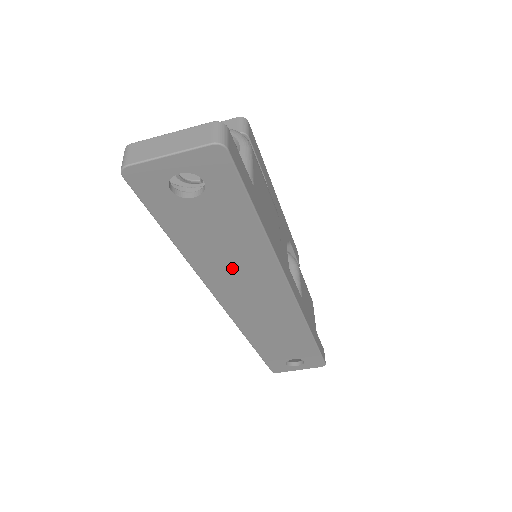
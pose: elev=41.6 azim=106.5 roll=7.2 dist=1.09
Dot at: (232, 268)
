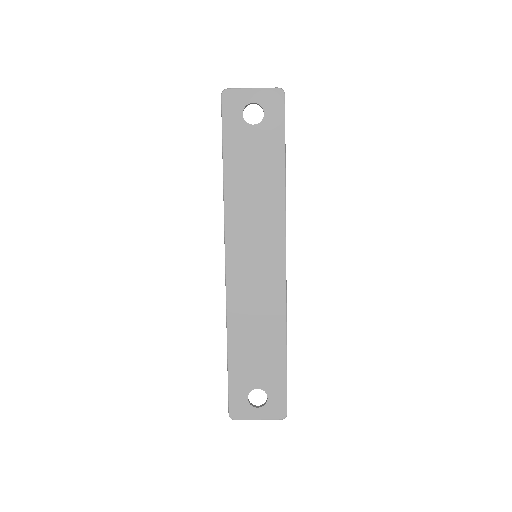
Dot at: (251, 206)
